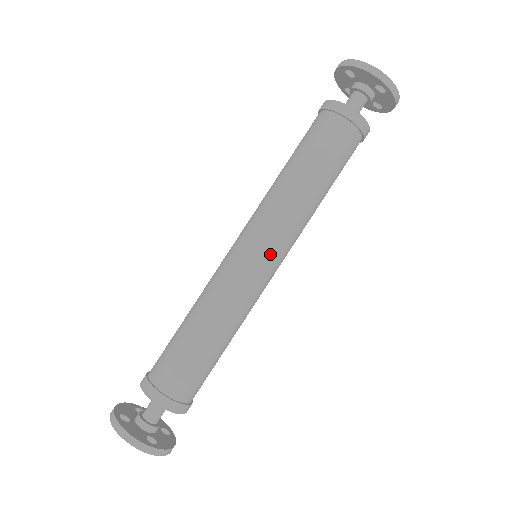
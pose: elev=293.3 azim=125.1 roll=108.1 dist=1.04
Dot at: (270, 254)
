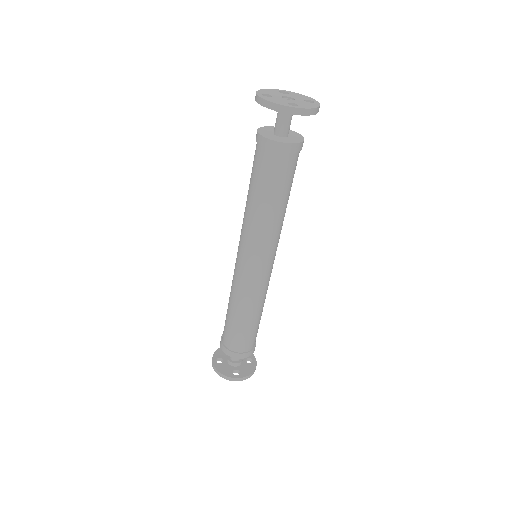
Dot at: (257, 261)
